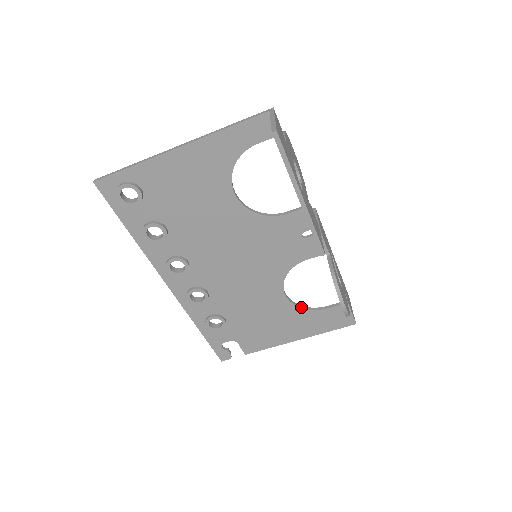
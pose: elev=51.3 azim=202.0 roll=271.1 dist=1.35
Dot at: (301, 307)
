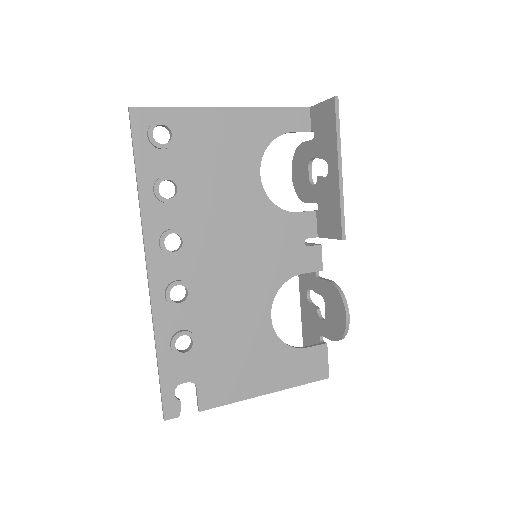
Dot at: occluded
